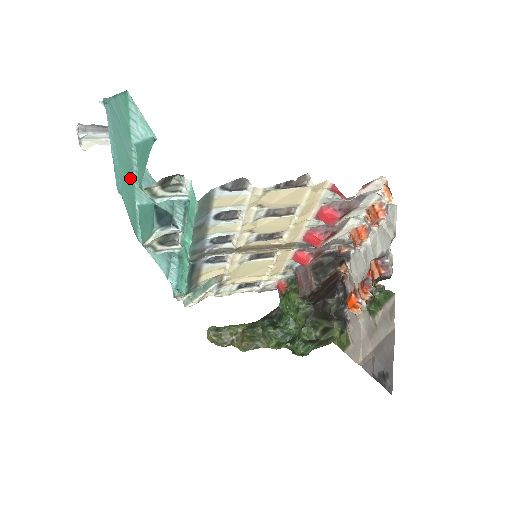
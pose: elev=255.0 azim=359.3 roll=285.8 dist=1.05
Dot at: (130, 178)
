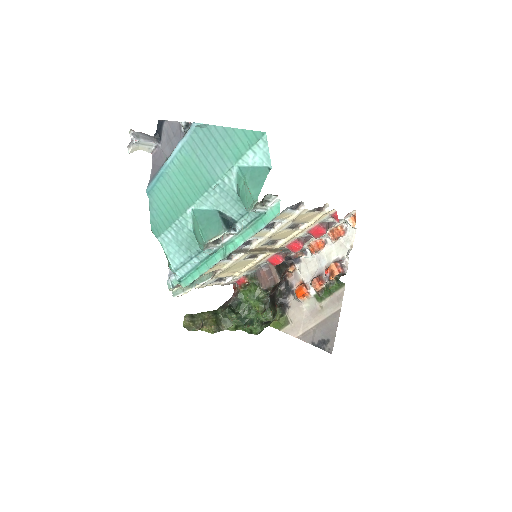
Dot at: (197, 187)
